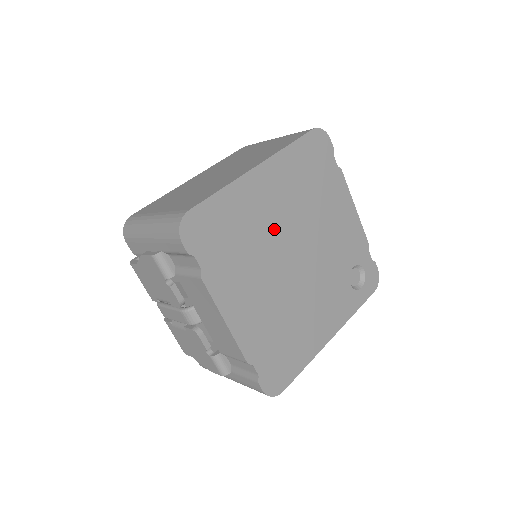
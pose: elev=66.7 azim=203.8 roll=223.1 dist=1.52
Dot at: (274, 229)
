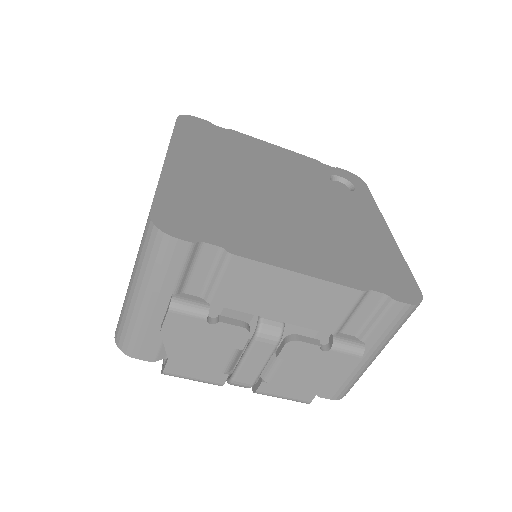
Dot at: (239, 187)
